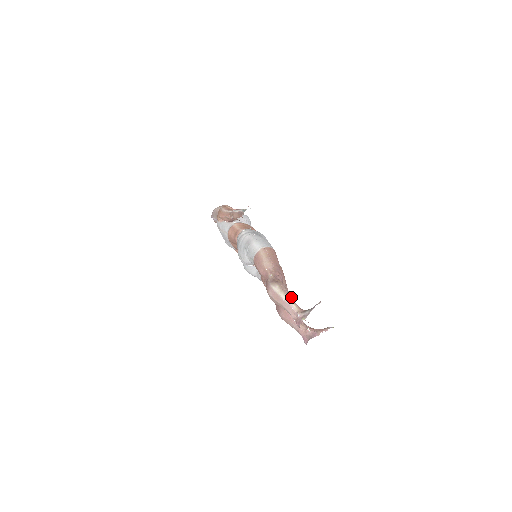
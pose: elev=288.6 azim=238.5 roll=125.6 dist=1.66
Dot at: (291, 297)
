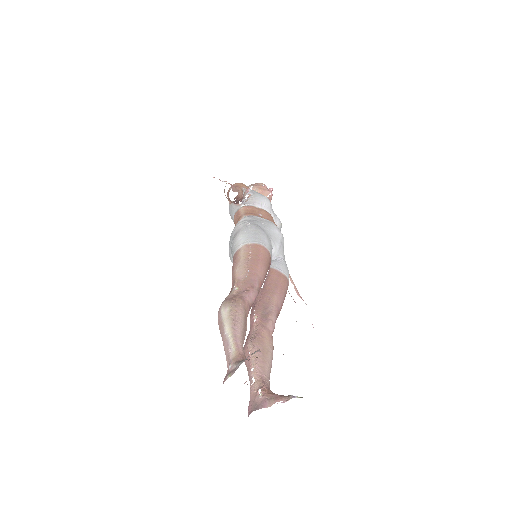
Dot at: (239, 331)
